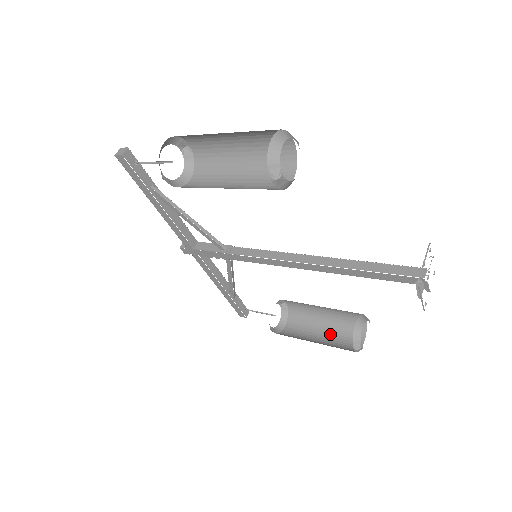
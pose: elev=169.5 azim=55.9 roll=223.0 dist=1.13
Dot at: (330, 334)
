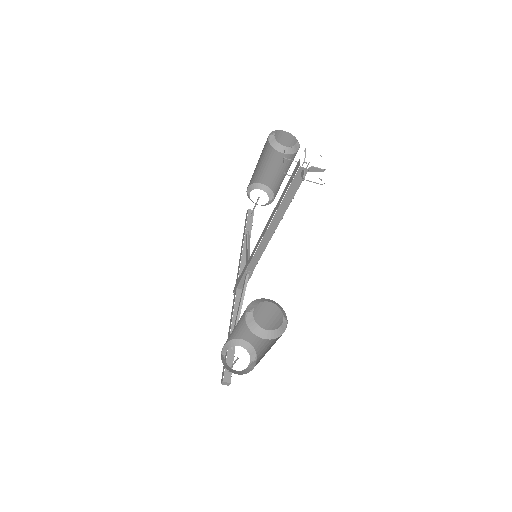
Dot at: occluded
